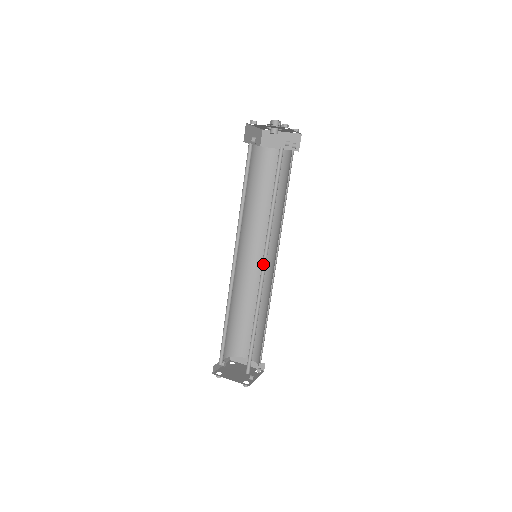
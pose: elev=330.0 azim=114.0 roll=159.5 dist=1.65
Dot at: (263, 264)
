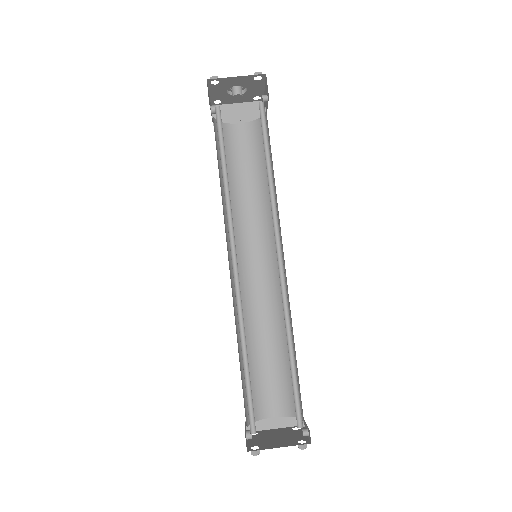
Dot at: (277, 256)
